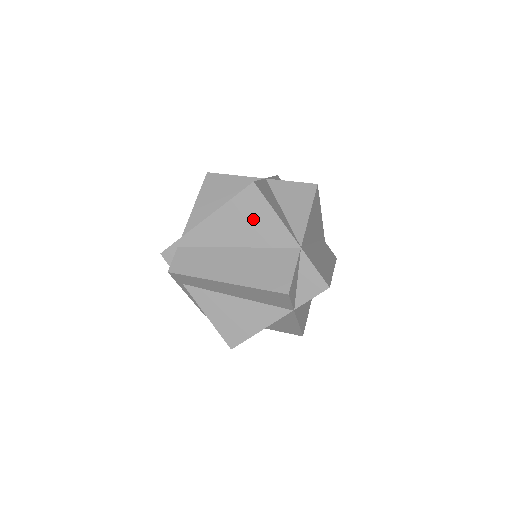
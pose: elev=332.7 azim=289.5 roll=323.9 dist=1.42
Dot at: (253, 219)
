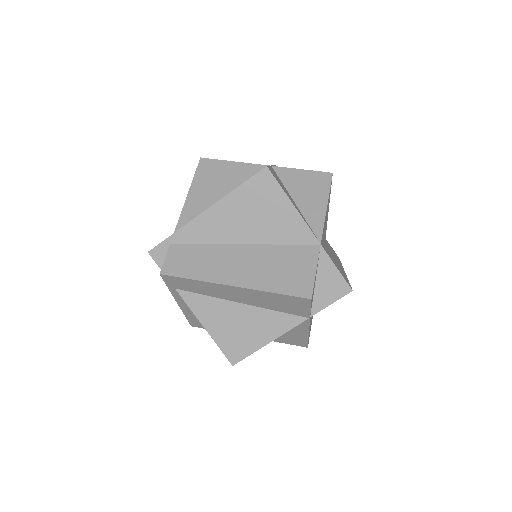
Dot at: (265, 211)
